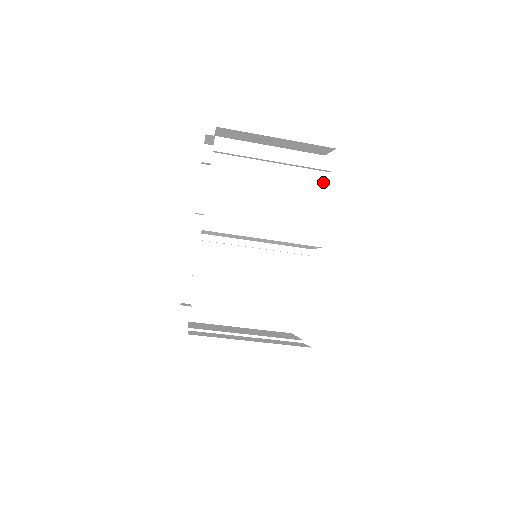
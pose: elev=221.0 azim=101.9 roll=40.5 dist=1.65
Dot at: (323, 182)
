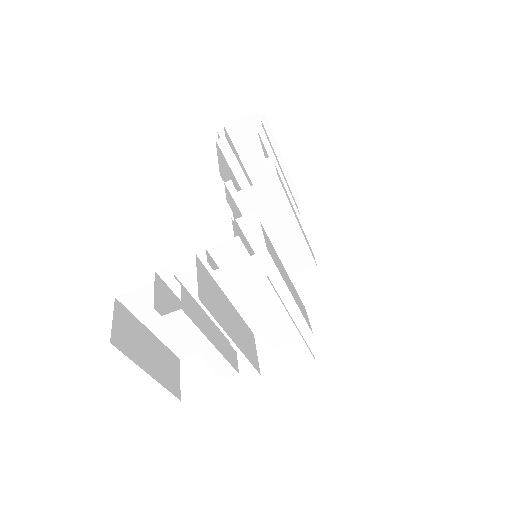
Dot at: occluded
